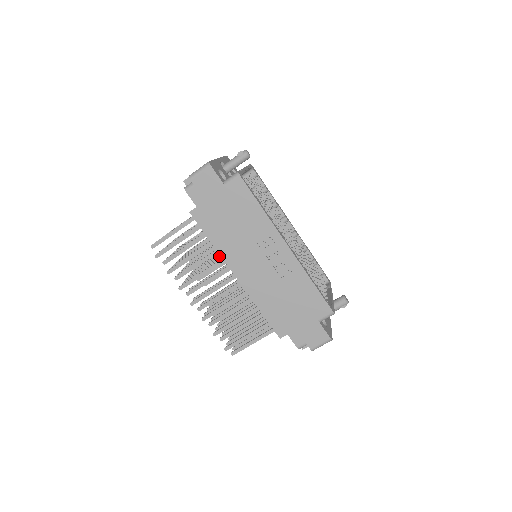
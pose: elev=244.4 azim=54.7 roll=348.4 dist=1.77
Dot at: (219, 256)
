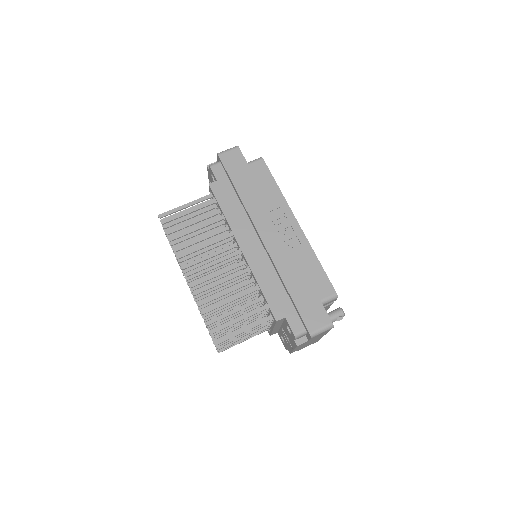
Dot at: occluded
